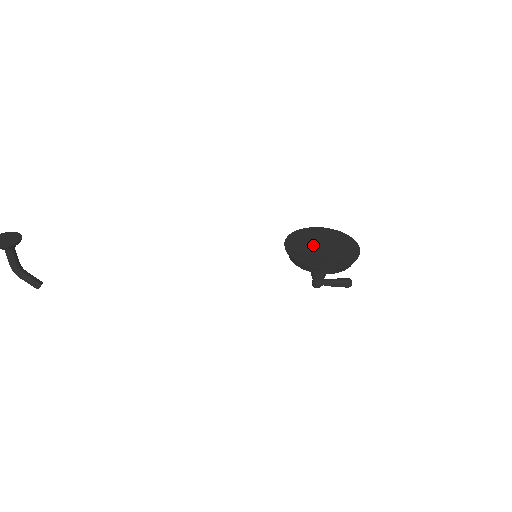
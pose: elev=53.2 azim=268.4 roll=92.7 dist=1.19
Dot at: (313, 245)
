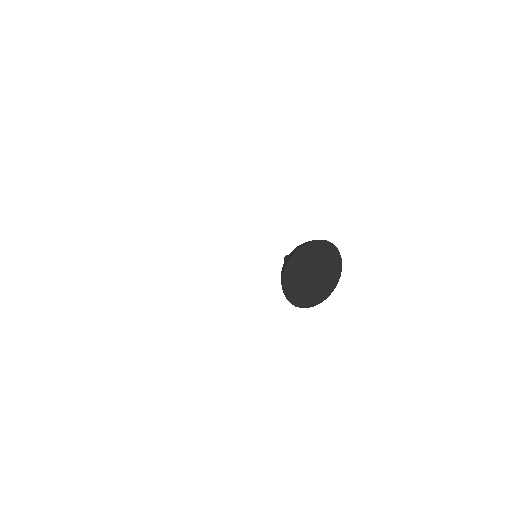
Dot at: (308, 272)
